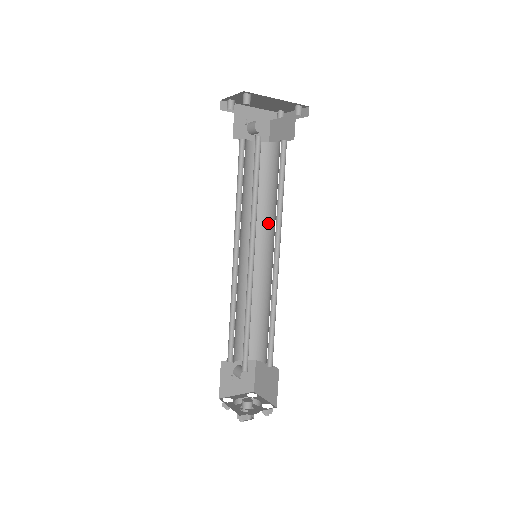
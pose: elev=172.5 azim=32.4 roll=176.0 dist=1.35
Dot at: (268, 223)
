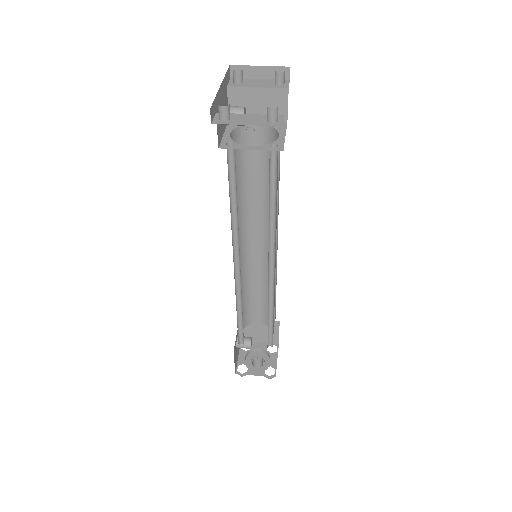
Dot at: (251, 214)
